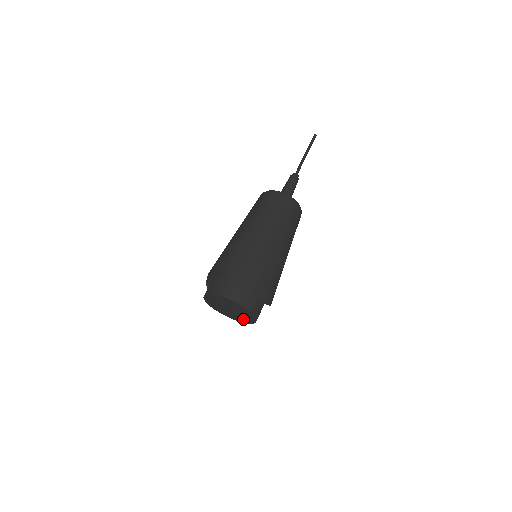
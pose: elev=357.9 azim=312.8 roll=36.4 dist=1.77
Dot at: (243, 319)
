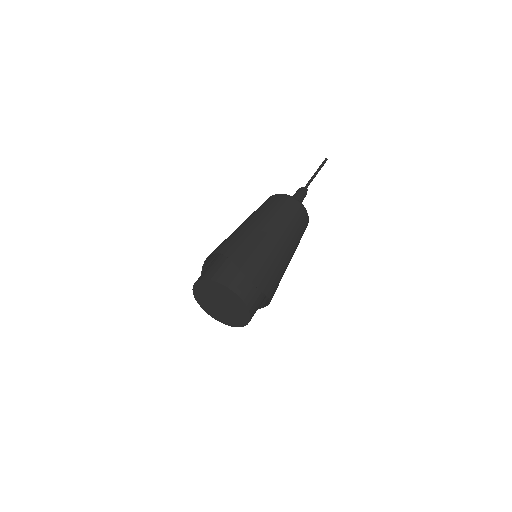
Dot at: (238, 318)
